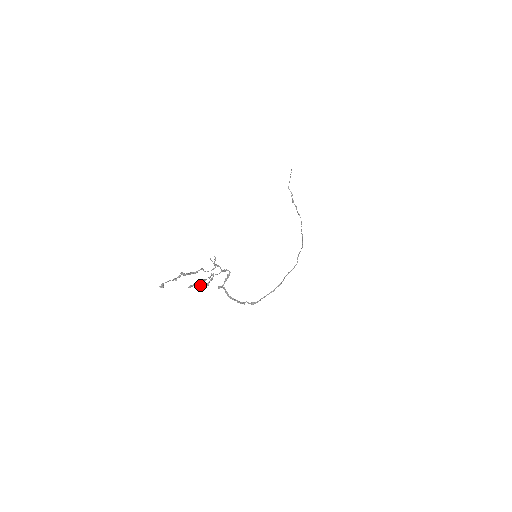
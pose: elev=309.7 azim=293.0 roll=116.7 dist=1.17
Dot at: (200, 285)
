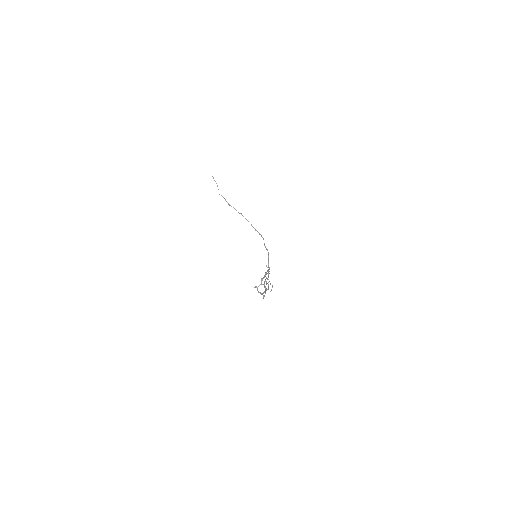
Dot at: (268, 288)
